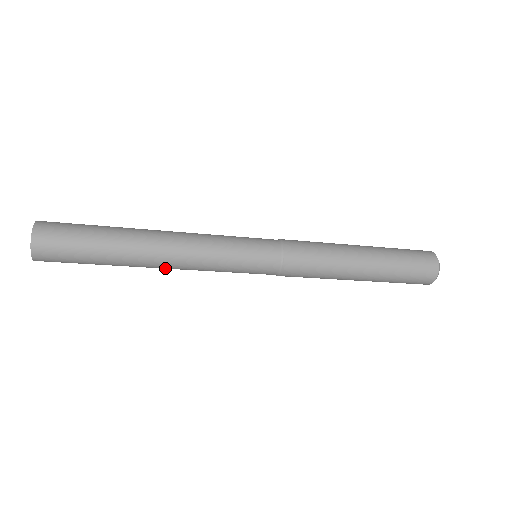
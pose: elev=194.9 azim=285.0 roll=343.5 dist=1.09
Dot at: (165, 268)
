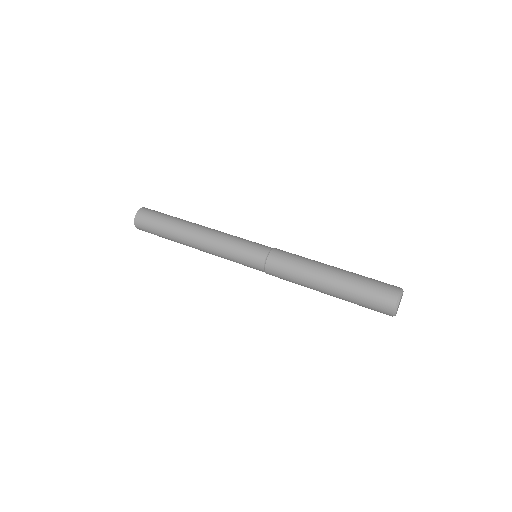
Dot at: occluded
